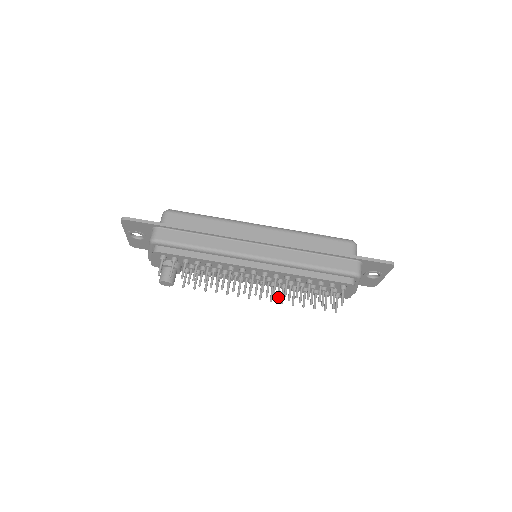
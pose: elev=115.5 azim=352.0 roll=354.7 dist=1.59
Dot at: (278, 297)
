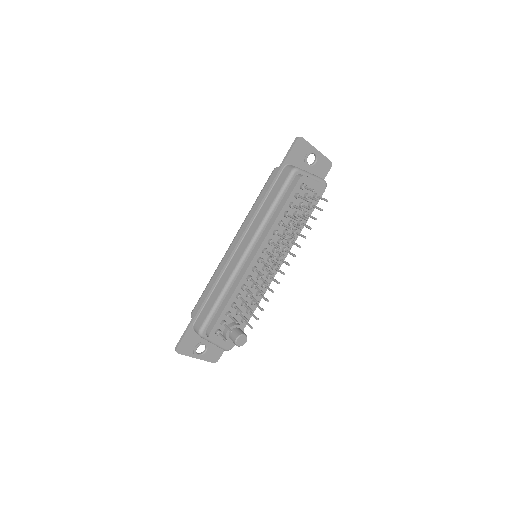
Dot at: (289, 247)
